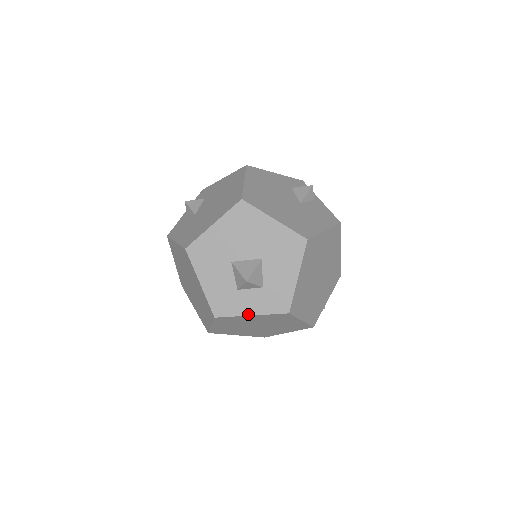
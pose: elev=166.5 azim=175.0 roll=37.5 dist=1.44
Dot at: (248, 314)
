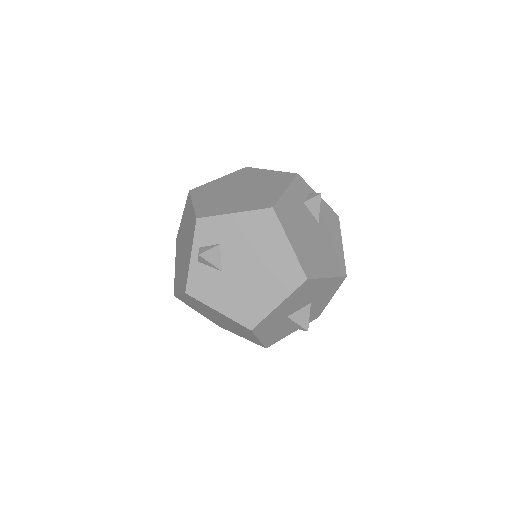
Dot at: occluded
